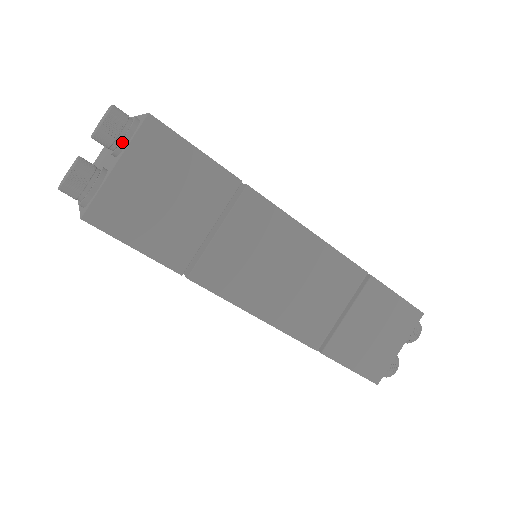
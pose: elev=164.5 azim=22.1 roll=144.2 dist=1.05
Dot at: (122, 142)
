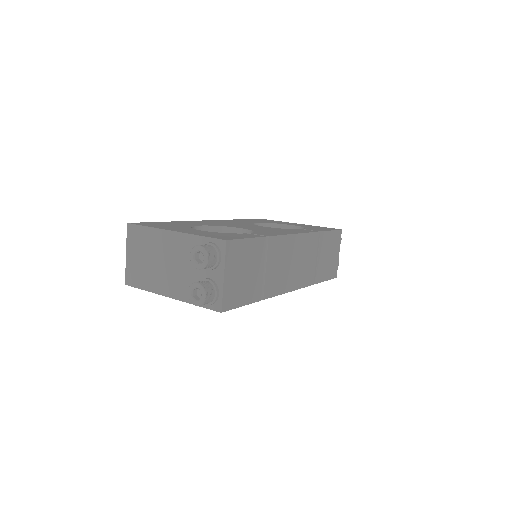
Dot at: (218, 262)
